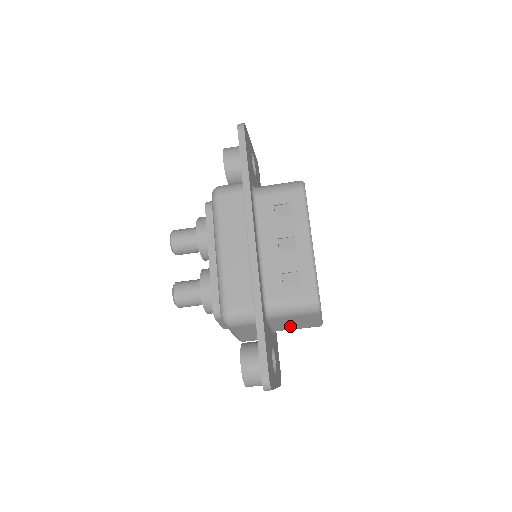
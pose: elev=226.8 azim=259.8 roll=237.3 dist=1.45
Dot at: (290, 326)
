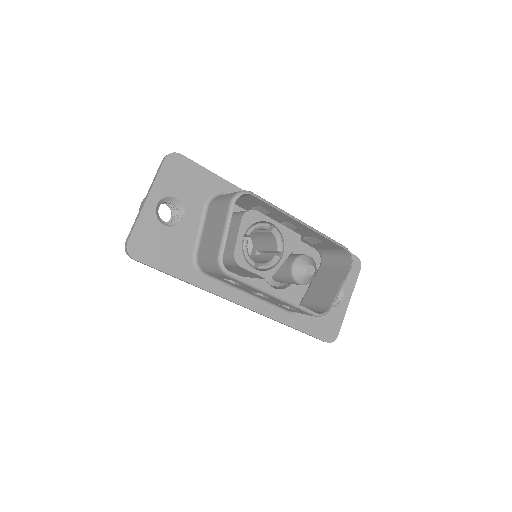
Dot at: (326, 278)
